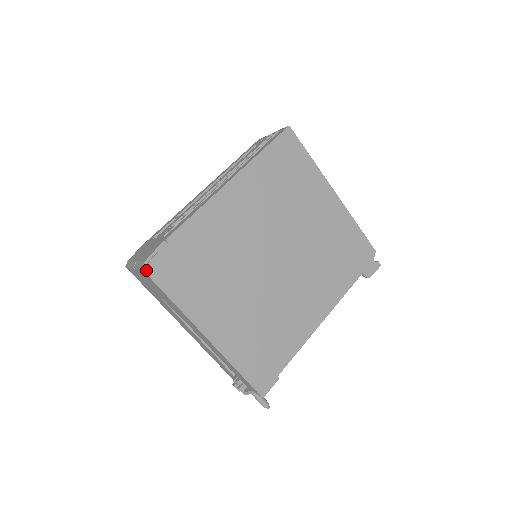
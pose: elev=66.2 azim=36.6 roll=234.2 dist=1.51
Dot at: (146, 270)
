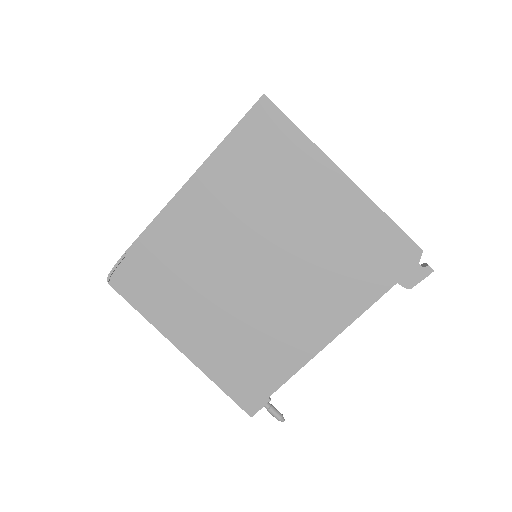
Dot at: (110, 283)
